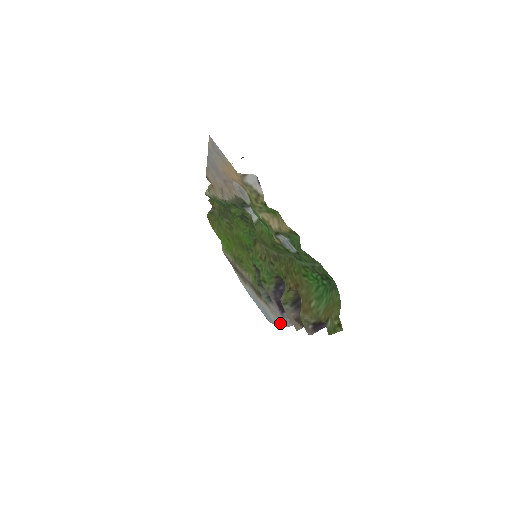
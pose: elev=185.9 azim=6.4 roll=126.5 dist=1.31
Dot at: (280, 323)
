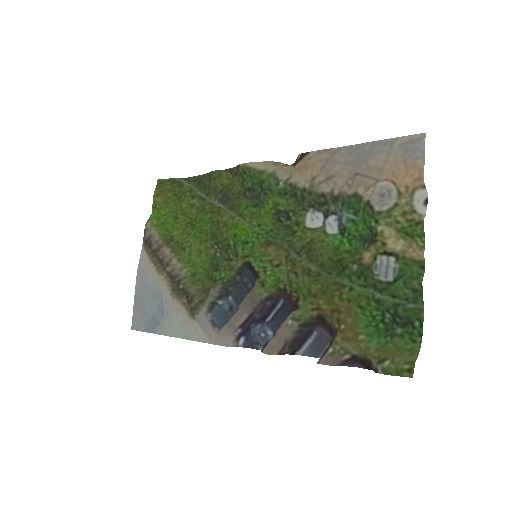
Dot at: (199, 337)
